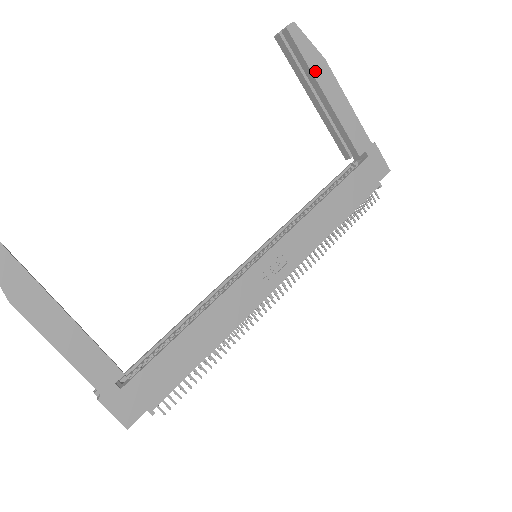
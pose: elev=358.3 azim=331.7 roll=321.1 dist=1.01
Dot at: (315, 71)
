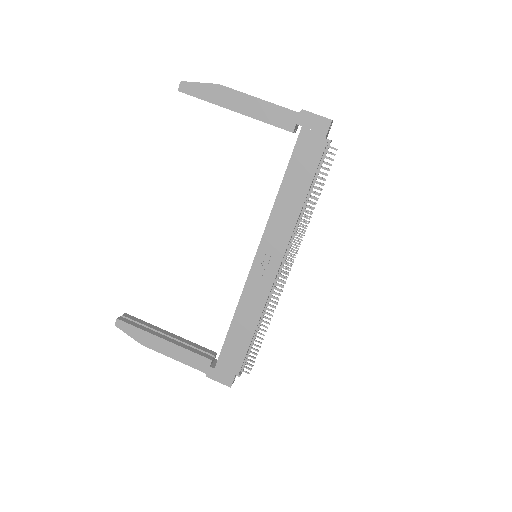
Dot at: (217, 101)
